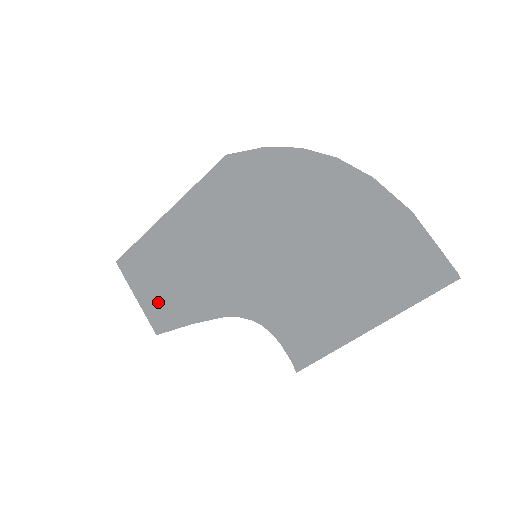
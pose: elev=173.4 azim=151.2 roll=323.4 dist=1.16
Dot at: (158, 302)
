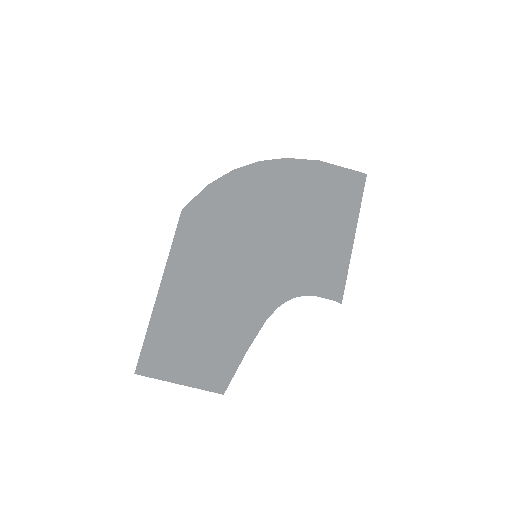
Dot at: (204, 365)
